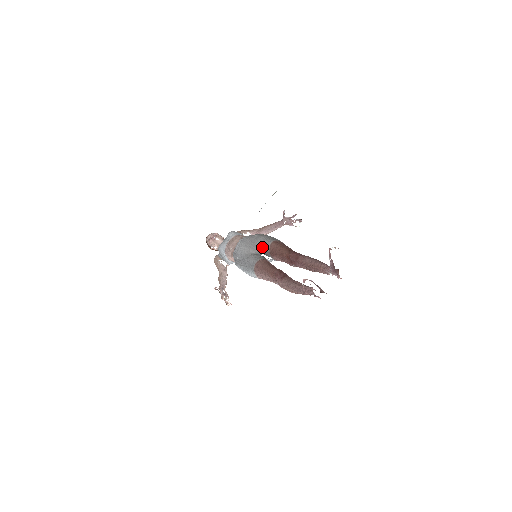
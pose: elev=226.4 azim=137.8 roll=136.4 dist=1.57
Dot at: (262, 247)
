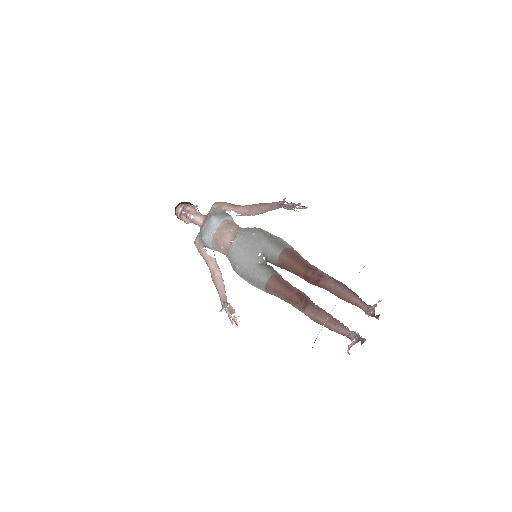
Dot at: (267, 257)
